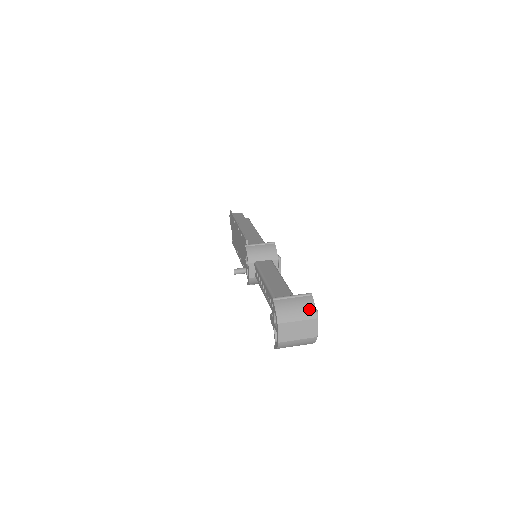
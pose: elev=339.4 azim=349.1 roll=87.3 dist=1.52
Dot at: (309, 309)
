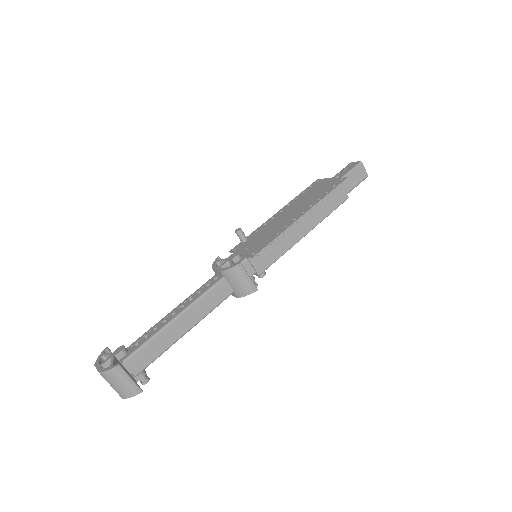
Dot at: (124, 394)
